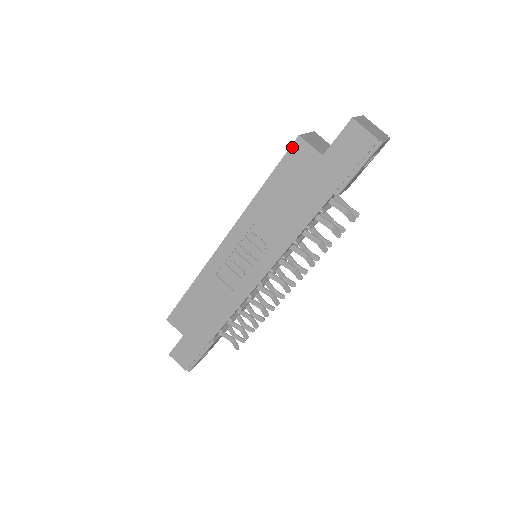
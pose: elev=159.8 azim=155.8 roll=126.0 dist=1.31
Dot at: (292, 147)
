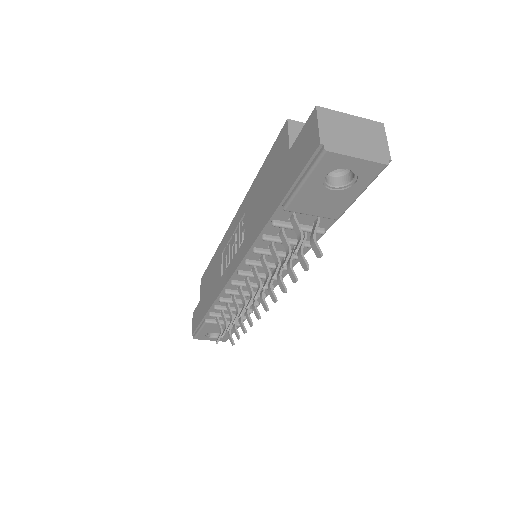
Dot at: (281, 132)
